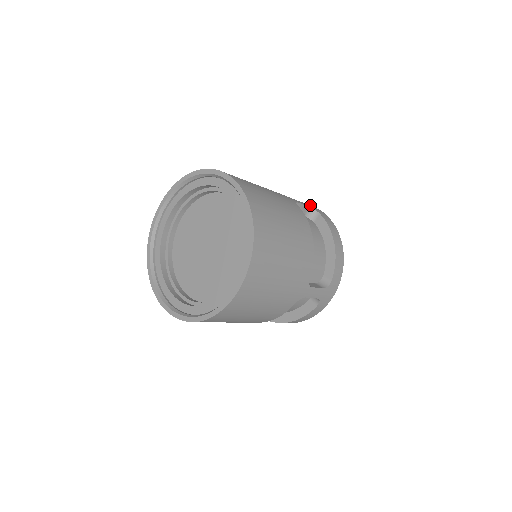
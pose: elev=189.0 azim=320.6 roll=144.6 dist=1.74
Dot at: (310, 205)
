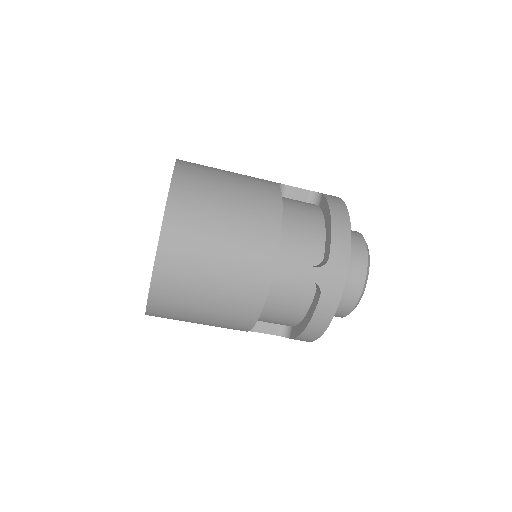
Dot at: occluded
